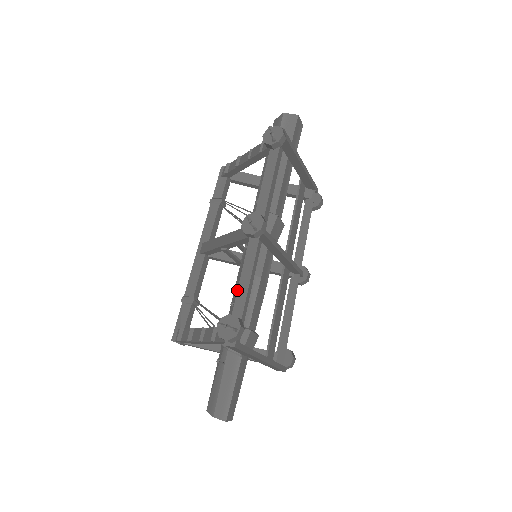
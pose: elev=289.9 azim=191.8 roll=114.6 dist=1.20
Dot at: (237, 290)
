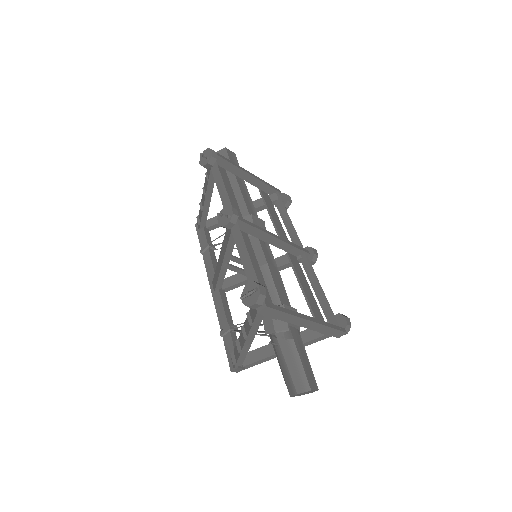
Dot at: occluded
